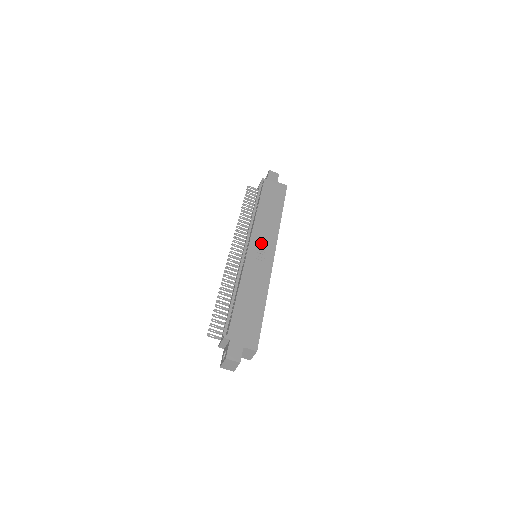
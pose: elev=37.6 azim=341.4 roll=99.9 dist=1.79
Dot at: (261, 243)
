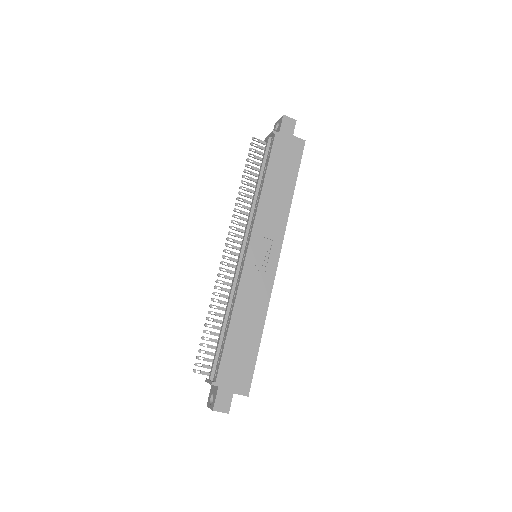
Dot at: (263, 243)
